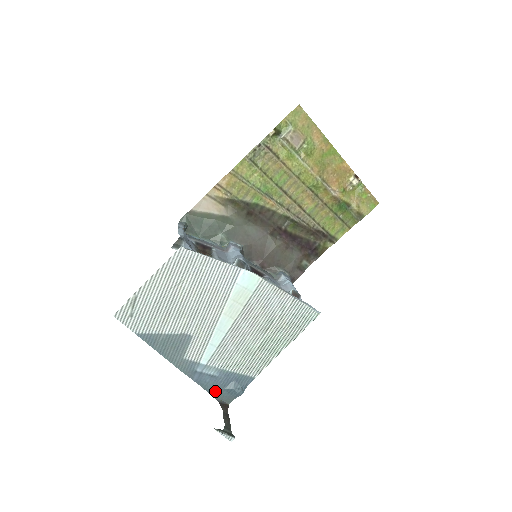
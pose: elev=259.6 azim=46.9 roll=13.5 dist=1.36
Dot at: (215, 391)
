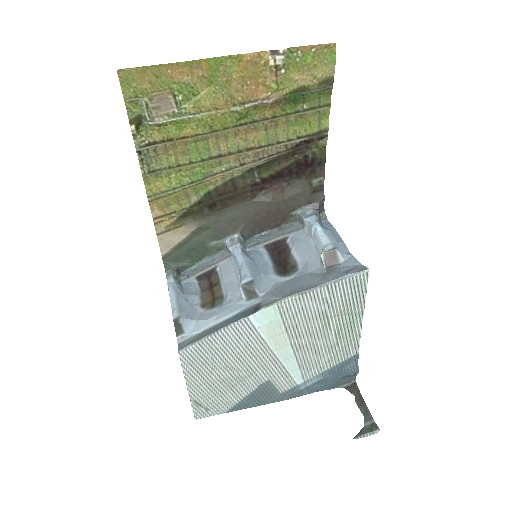
Dot at: (333, 385)
